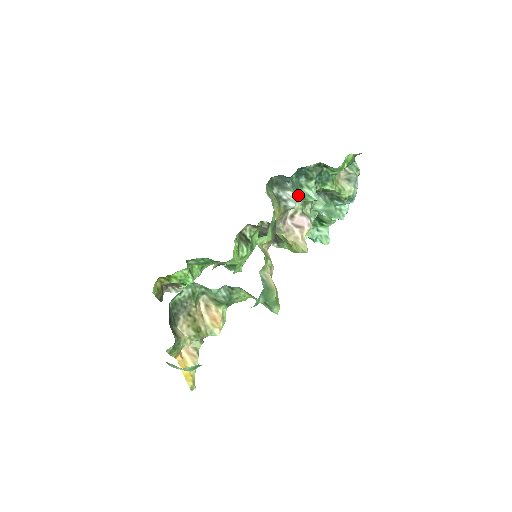
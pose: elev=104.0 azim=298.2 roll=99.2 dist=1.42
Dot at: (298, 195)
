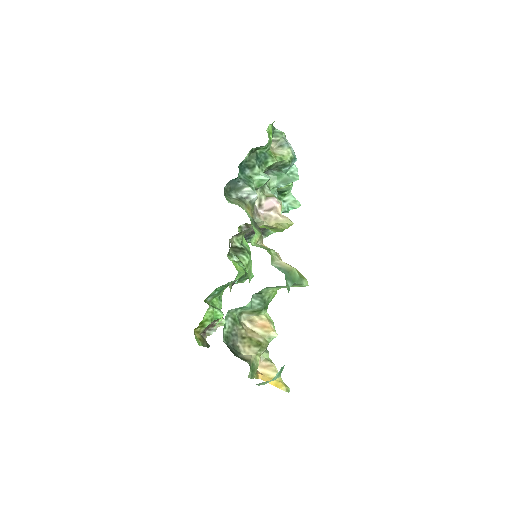
Dot at: (253, 186)
